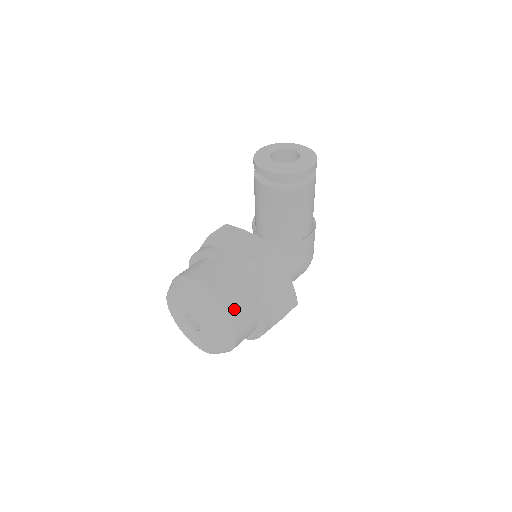
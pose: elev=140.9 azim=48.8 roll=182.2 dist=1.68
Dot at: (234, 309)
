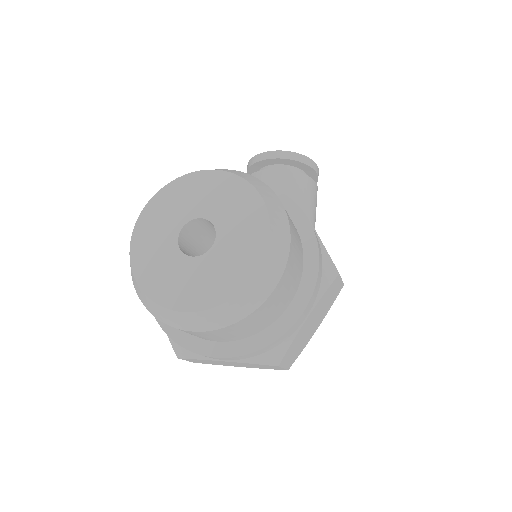
Dot at: occluded
